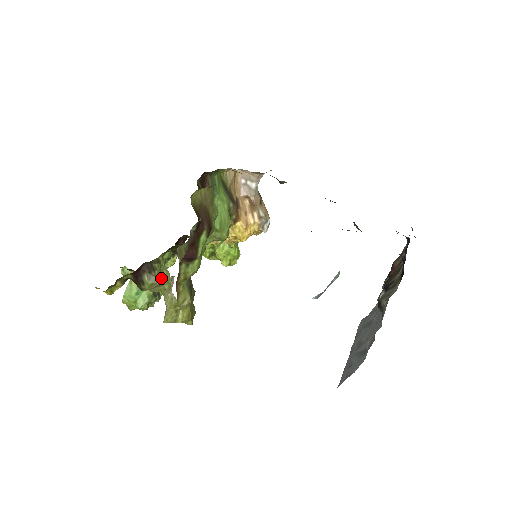
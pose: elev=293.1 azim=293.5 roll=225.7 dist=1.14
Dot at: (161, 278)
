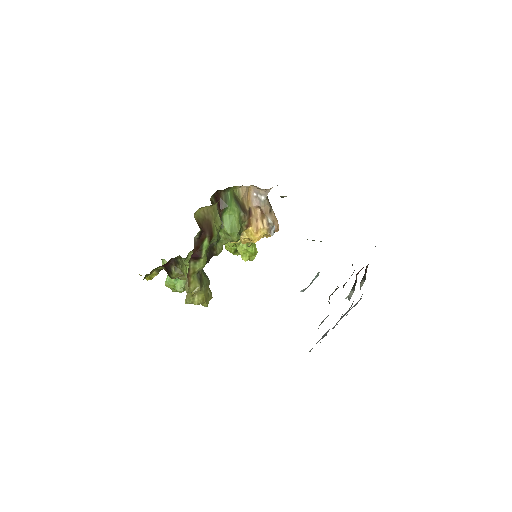
Dot at: (183, 270)
